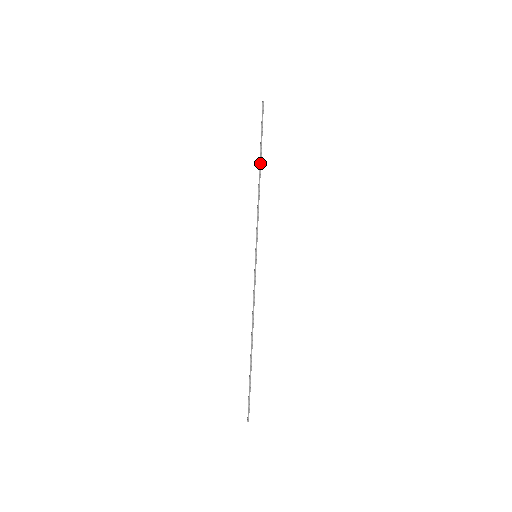
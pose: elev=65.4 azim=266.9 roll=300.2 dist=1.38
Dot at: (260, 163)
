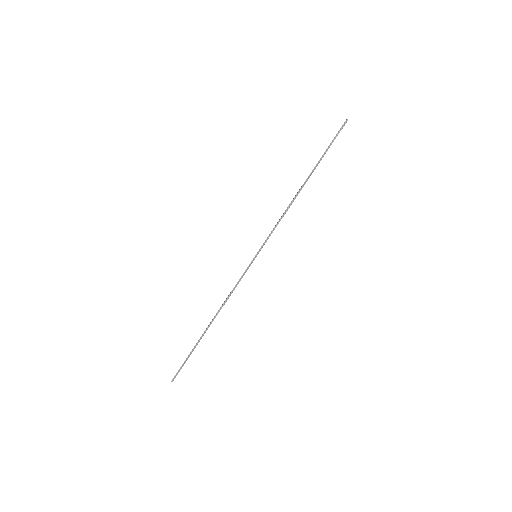
Dot at: (309, 177)
